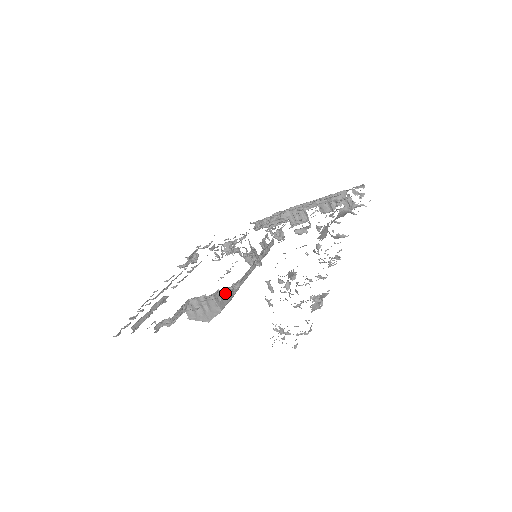
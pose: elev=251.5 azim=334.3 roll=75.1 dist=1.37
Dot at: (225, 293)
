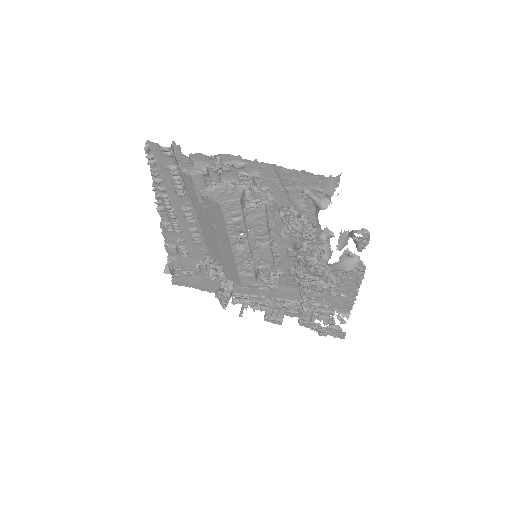
Dot at: (246, 206)
